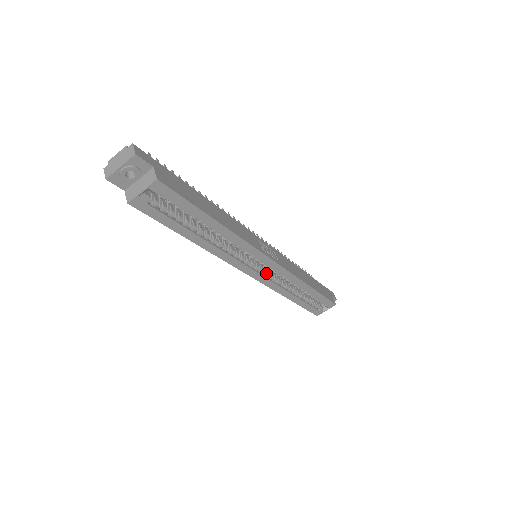
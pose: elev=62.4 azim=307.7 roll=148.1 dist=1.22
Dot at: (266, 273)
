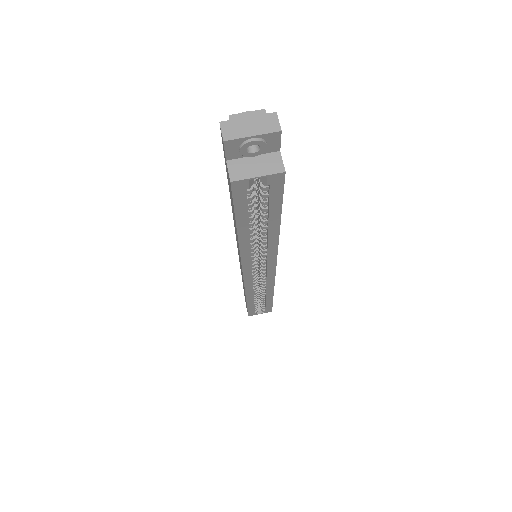
Dot at: (256, 276)
